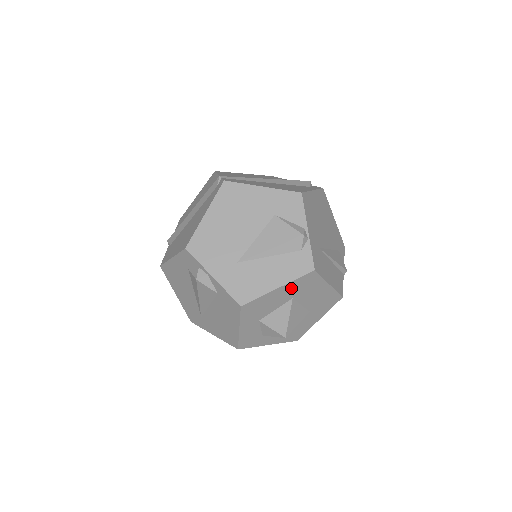
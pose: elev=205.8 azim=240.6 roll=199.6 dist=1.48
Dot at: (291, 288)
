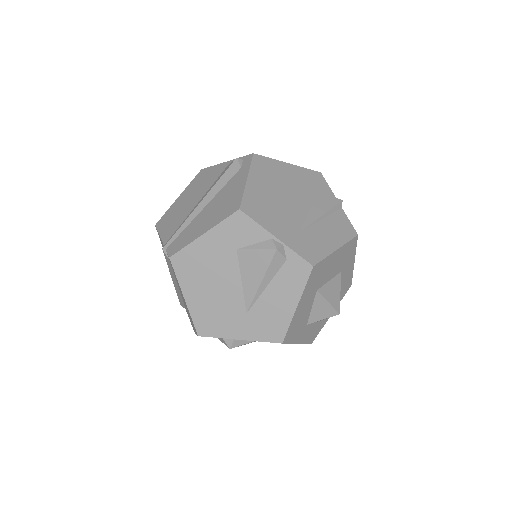
Dot at: (308, 292)
